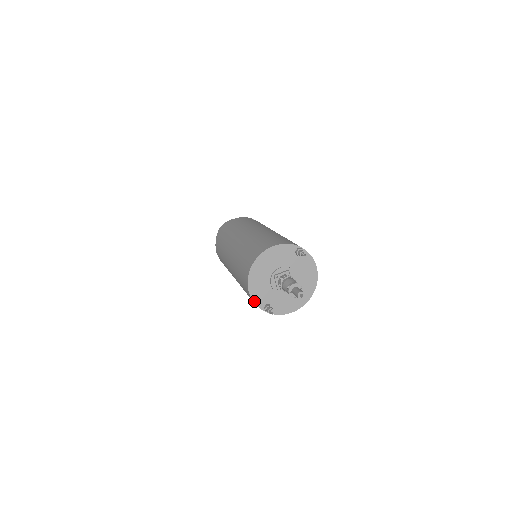
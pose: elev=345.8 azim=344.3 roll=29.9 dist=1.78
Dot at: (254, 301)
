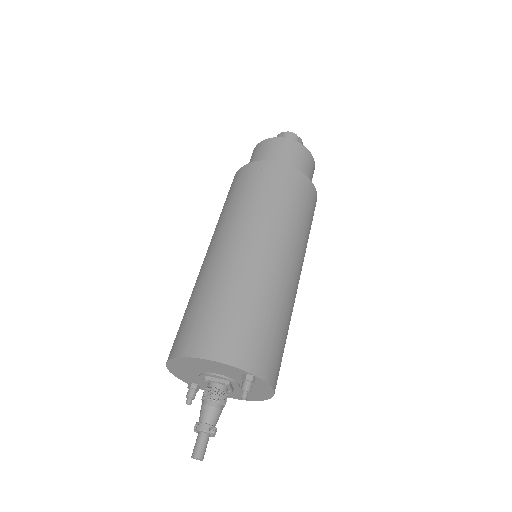
Dot at: (175, 375)
